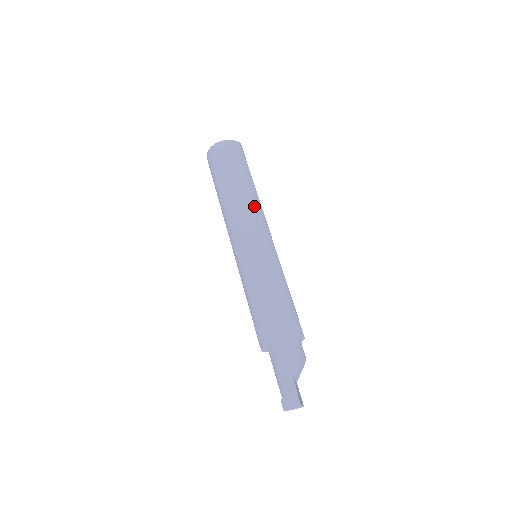
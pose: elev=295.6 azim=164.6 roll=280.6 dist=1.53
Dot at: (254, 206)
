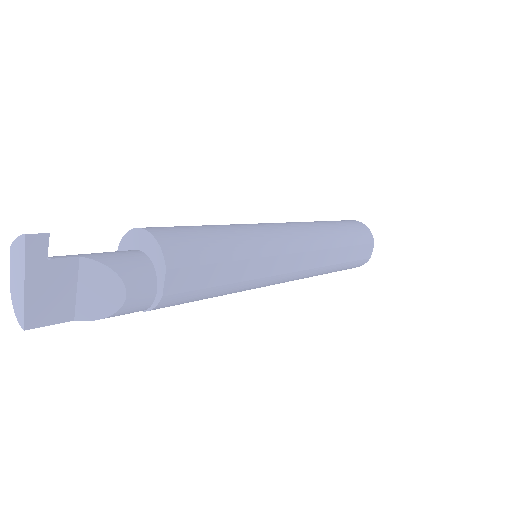
Dot at: (315, 234)
